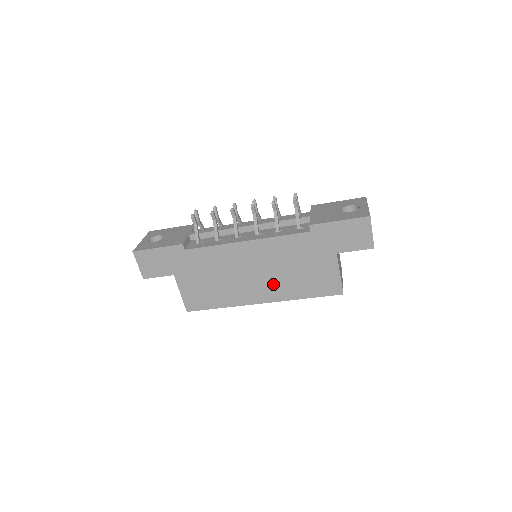
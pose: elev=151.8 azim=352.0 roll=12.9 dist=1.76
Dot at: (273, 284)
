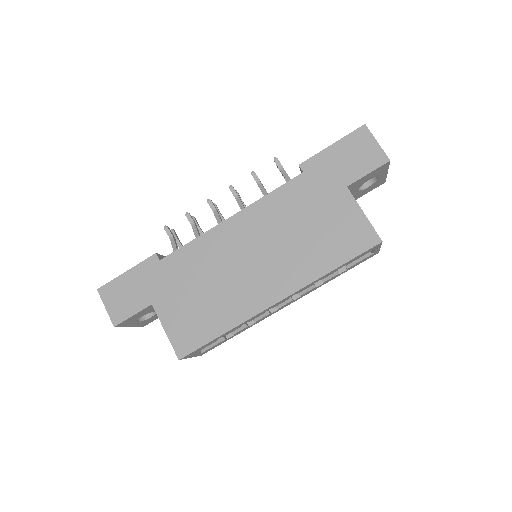
Dot at: (283, 265)
